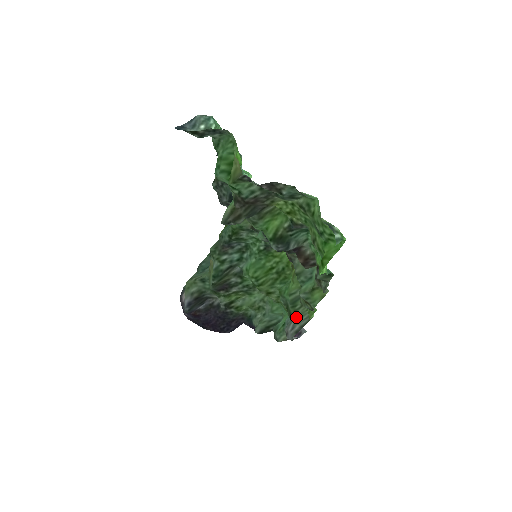
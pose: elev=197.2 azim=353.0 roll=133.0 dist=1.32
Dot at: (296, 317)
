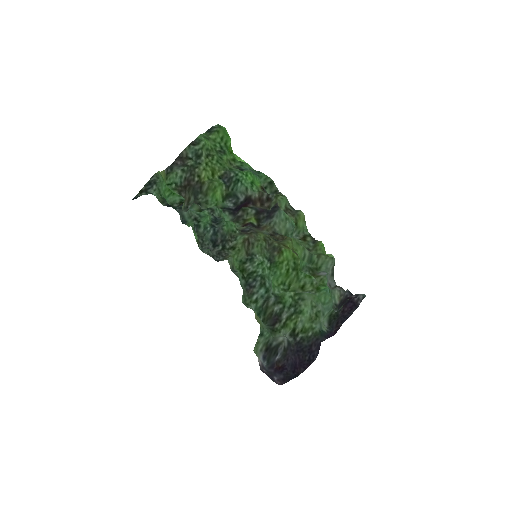
Dot at: (321, 266)
